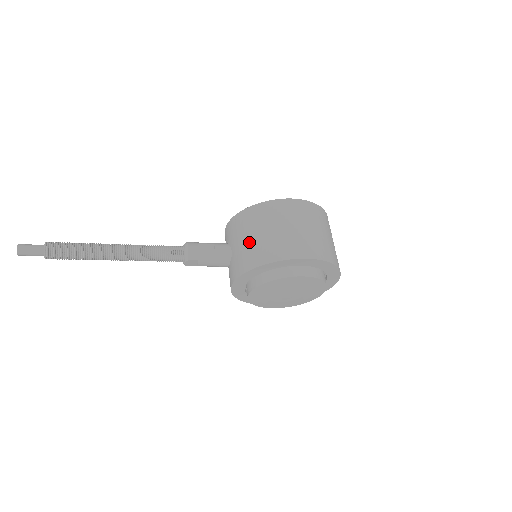
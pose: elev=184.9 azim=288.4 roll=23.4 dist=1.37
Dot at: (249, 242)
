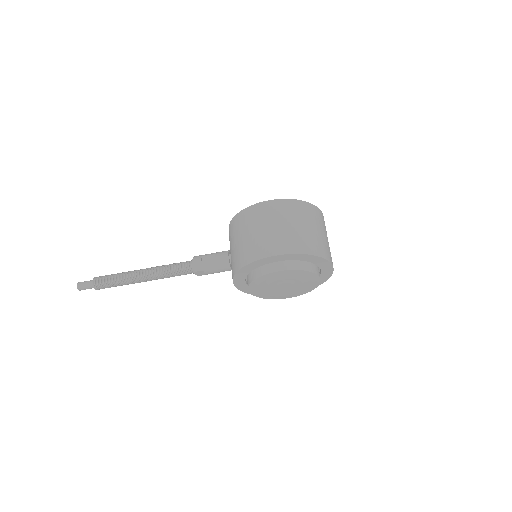
Dot at: (235, 248)
